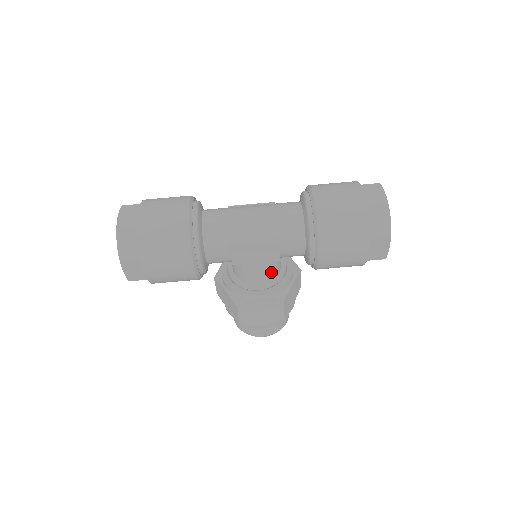
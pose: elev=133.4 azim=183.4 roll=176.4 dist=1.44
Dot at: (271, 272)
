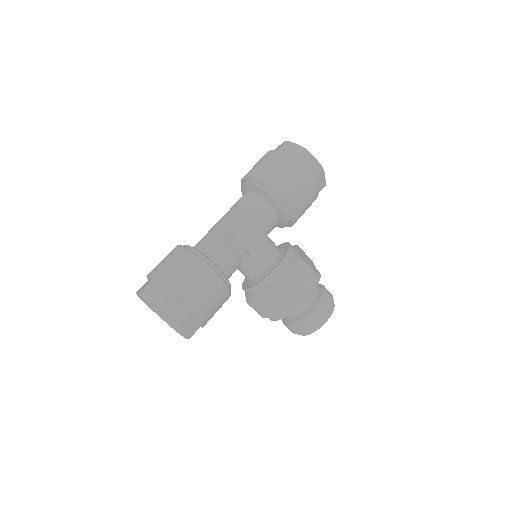
Dot at: (272, 248)
